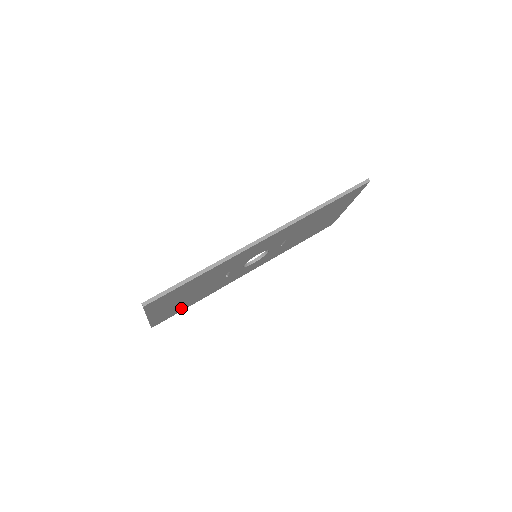
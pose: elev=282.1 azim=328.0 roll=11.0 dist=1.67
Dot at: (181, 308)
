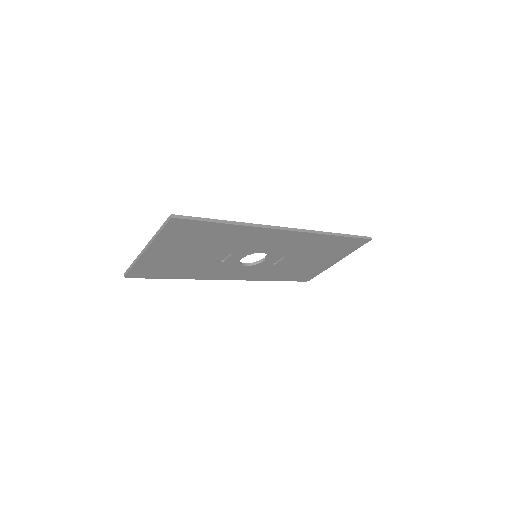
Dot at: (163, 272)
